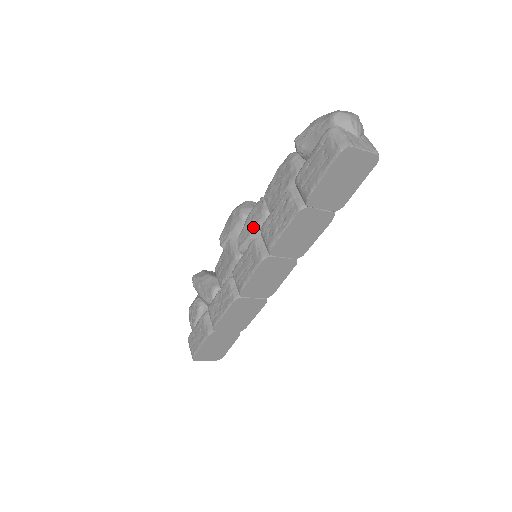
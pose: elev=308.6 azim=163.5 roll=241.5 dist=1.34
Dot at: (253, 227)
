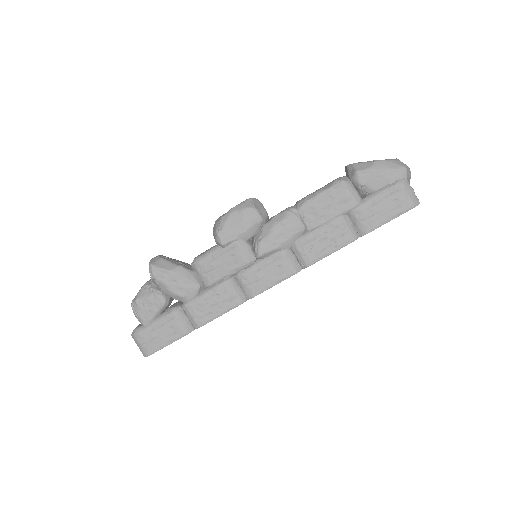
Dot at: (286, 239)
